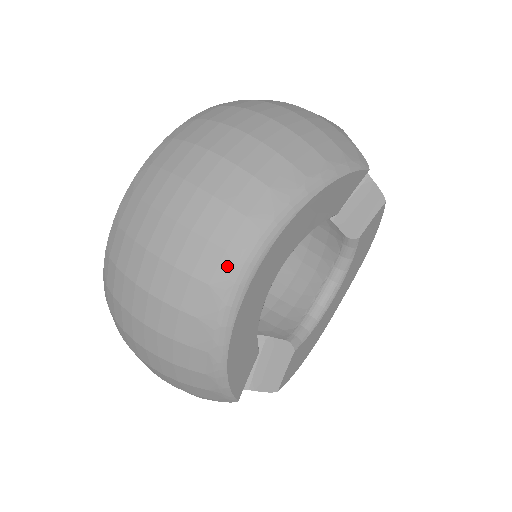
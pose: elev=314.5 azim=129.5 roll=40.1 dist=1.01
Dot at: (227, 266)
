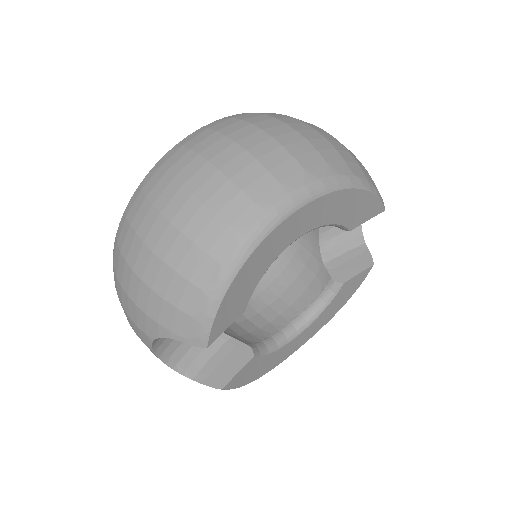
Dot at: (275, 194)
